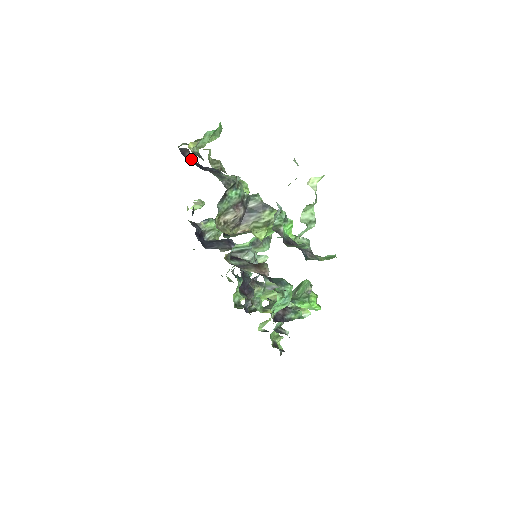
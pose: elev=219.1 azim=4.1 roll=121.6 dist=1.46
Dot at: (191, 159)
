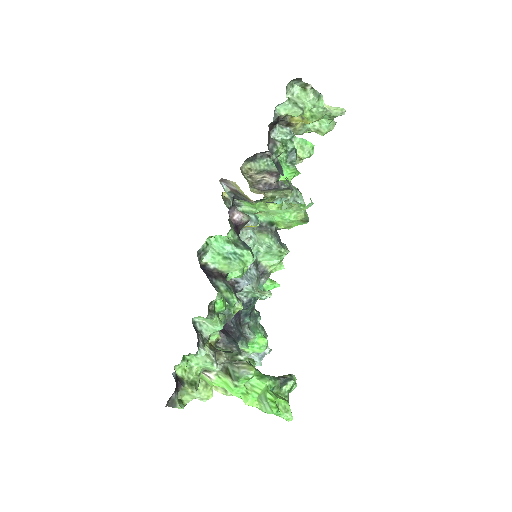
Dot at: occluded
